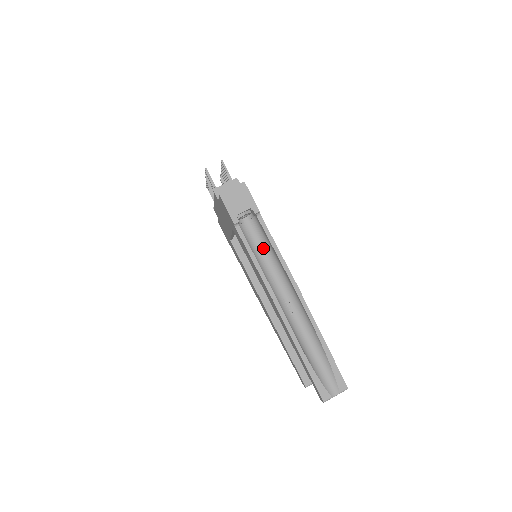
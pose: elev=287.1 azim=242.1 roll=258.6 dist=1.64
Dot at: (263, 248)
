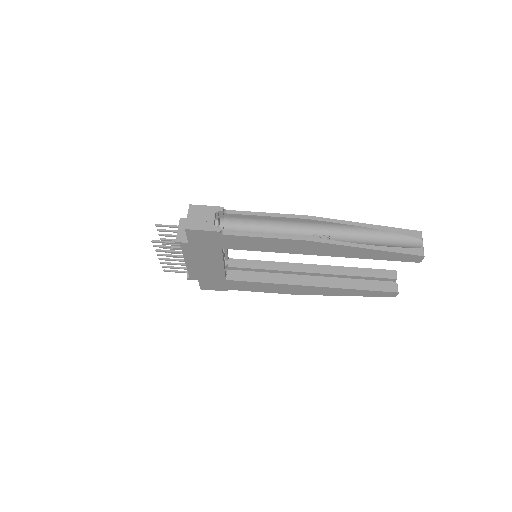
Dot at: (256, 229)
